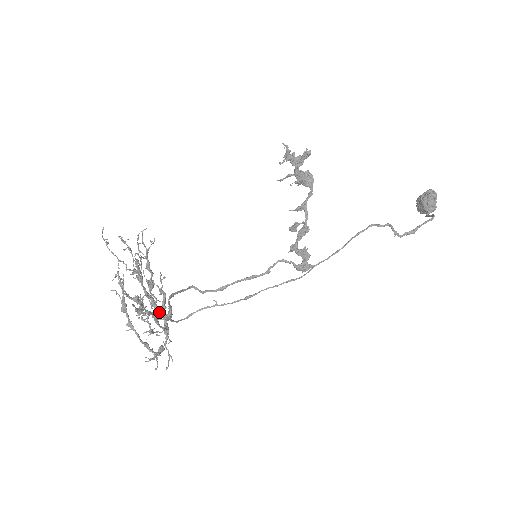
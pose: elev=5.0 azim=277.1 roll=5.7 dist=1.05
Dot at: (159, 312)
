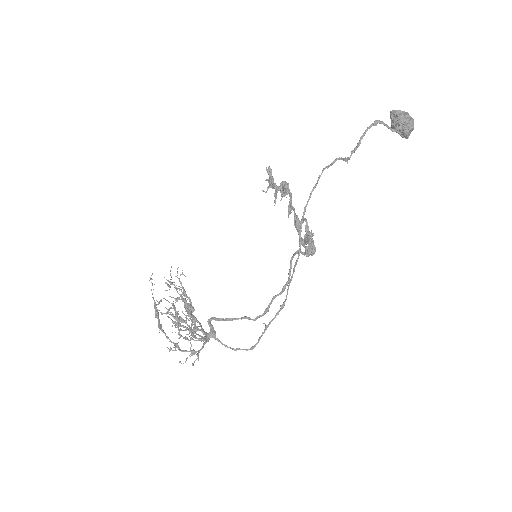
Dot at: (199, 329)
